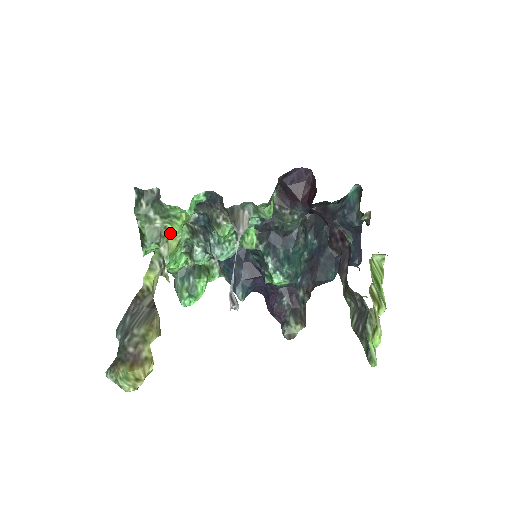
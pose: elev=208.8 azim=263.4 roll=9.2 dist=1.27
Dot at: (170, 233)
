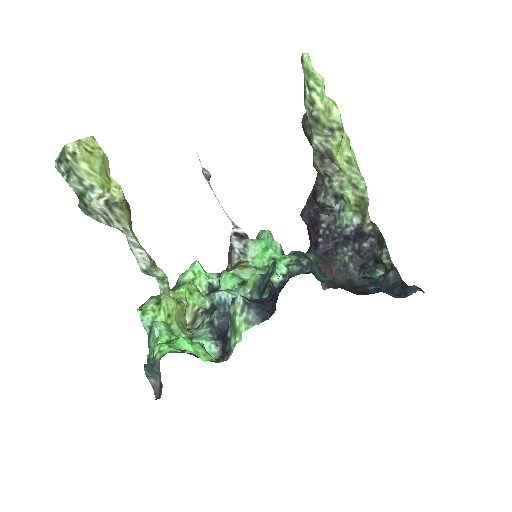
Dot at: (174, 294)
